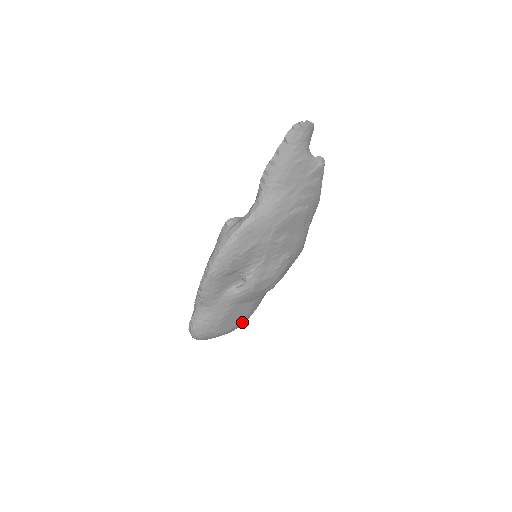
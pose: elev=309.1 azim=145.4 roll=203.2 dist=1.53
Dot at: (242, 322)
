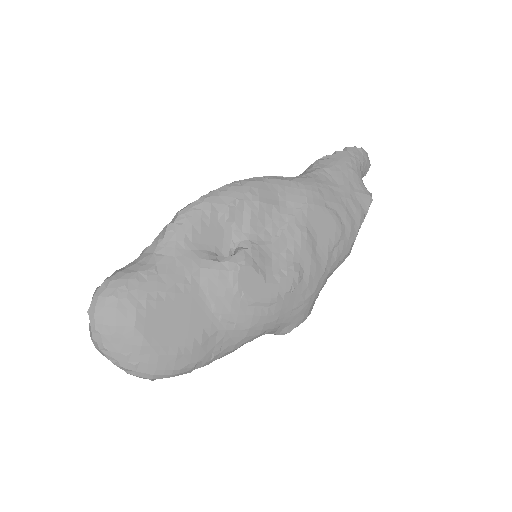
Dot at: (174, 355)
